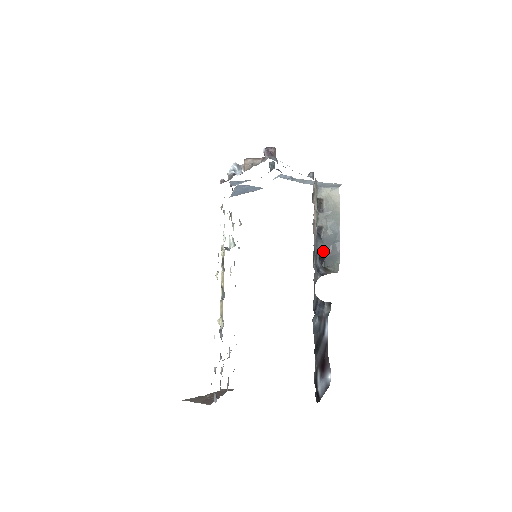
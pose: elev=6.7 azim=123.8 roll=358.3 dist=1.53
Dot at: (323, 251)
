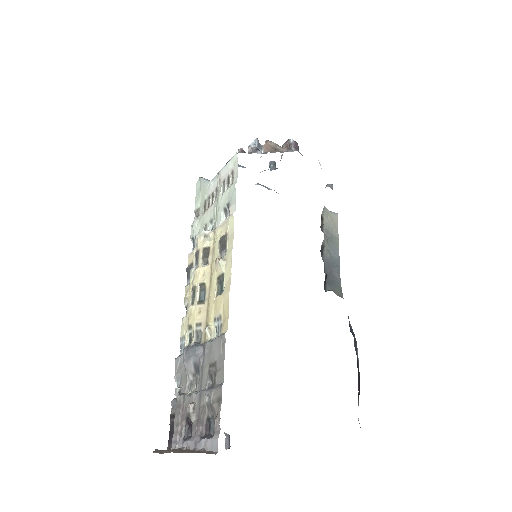
Dot at: (325, 272)
